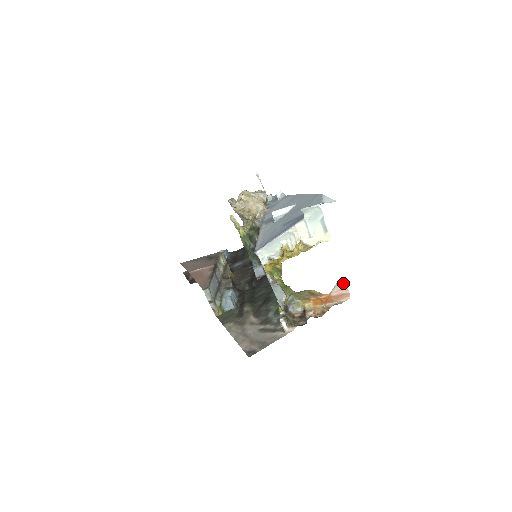
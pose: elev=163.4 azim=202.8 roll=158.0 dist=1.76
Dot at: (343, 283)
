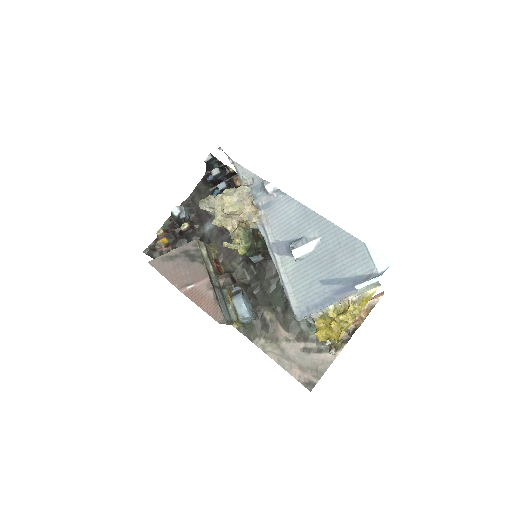
Dot at: (380, 293)
